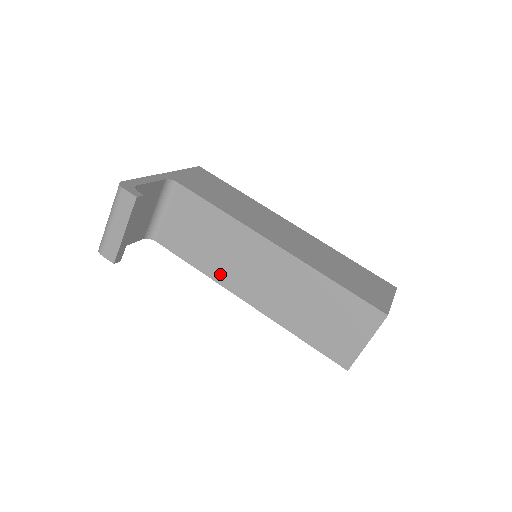
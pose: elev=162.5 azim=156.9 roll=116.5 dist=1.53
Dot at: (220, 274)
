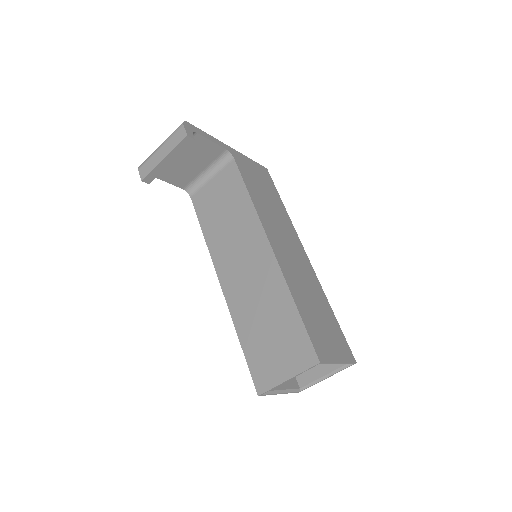
Dot at: (217, 249)
